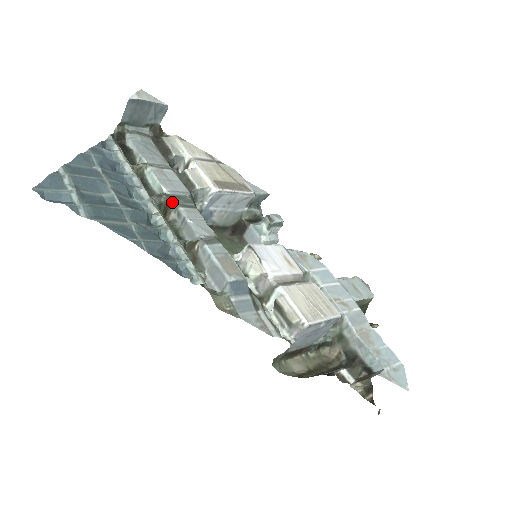
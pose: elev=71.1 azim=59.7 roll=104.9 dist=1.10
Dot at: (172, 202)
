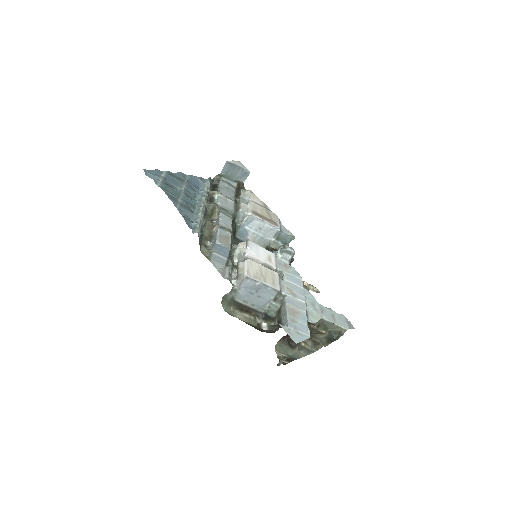
Dot at: (217, 209)
